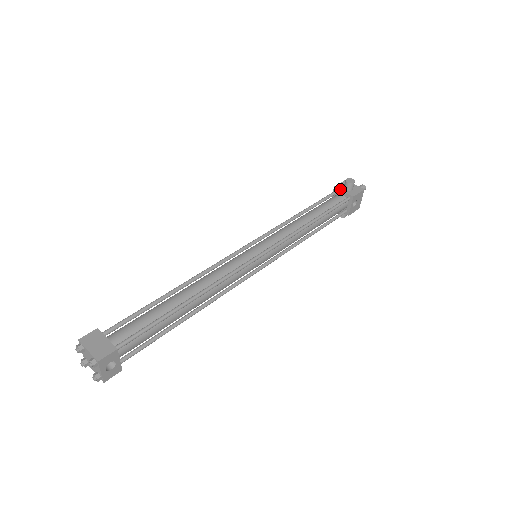
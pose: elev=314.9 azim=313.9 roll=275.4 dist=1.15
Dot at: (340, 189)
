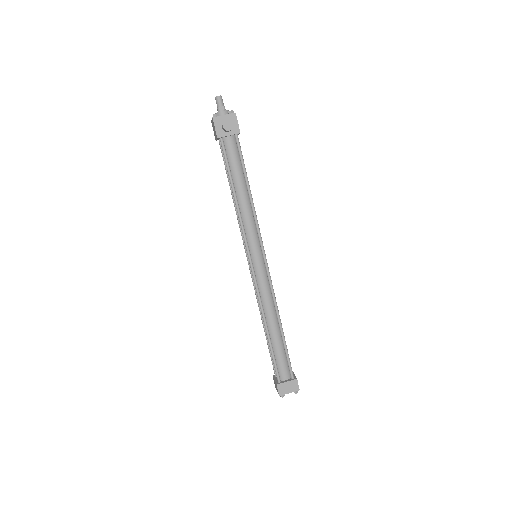
Dot at: (224, 136)
